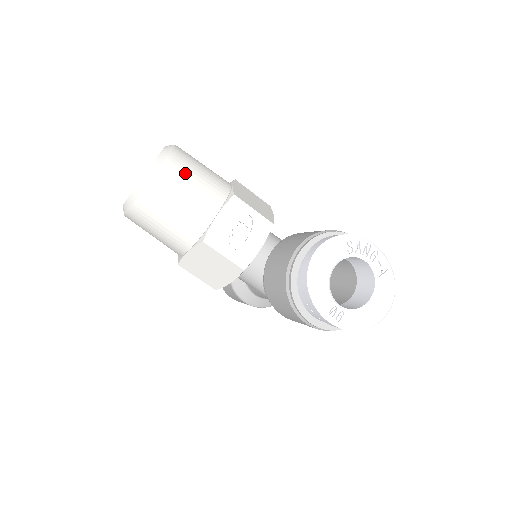
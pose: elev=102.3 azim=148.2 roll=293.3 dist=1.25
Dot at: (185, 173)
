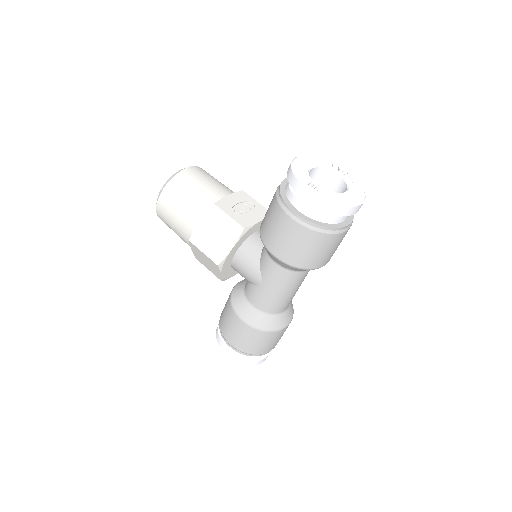
Dot at: (209, 175)
